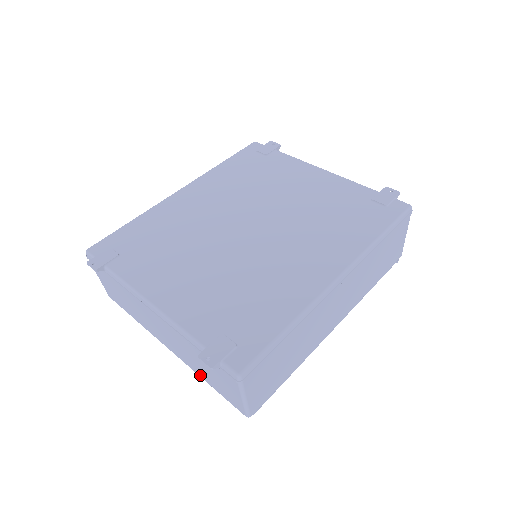
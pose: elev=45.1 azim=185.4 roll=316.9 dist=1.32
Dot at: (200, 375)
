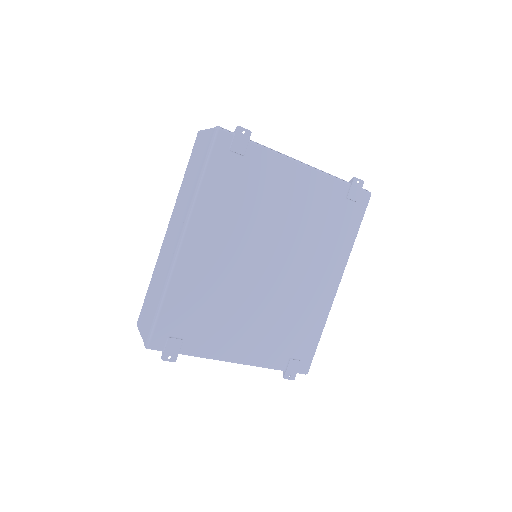
Dot at: occluded
